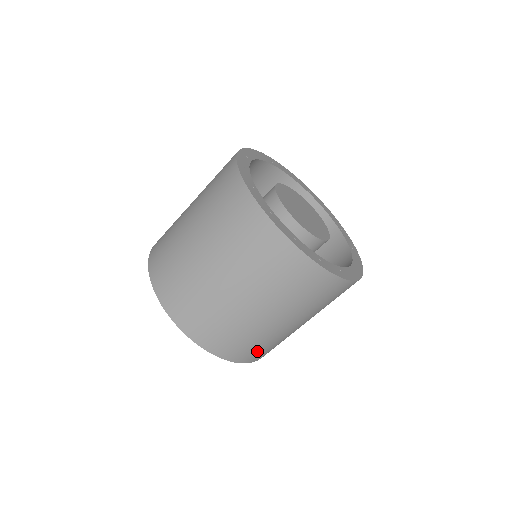
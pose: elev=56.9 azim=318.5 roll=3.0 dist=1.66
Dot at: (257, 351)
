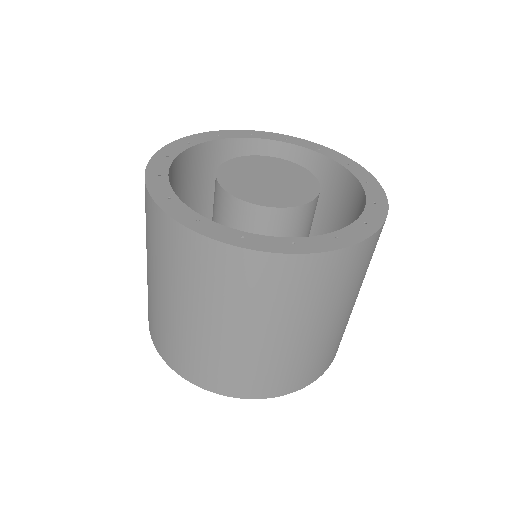
Dot at: (221, 375)
